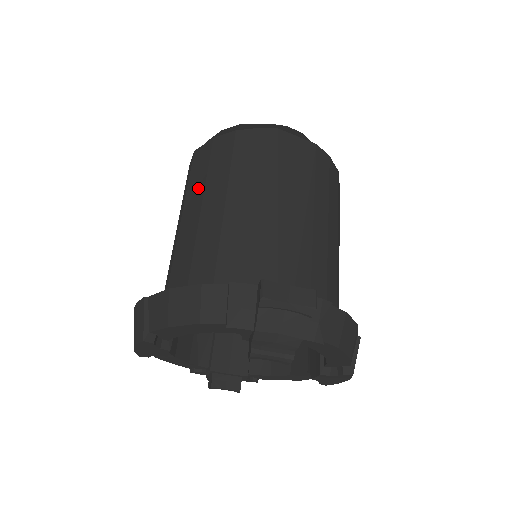
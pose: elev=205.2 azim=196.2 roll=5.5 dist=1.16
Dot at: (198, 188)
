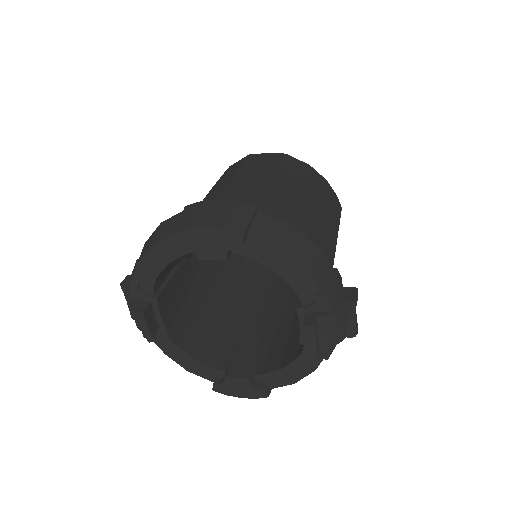
Dot at: (293, 181)
